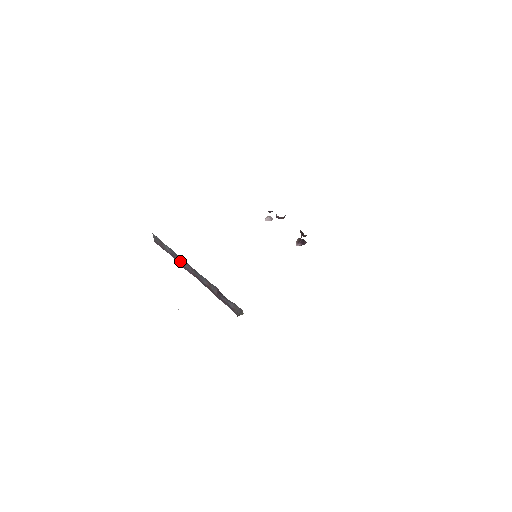
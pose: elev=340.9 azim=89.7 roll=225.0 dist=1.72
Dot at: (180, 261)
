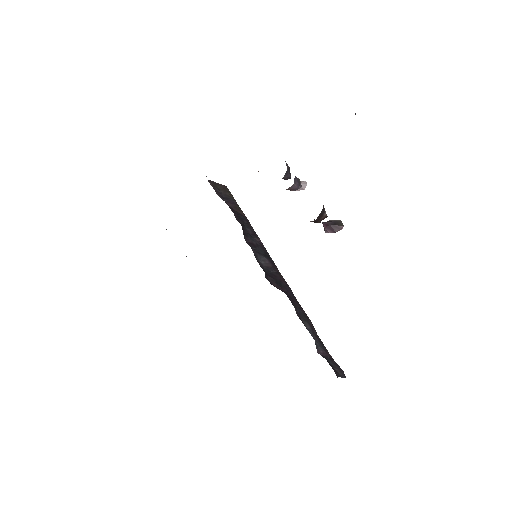
Dot at: occluded
